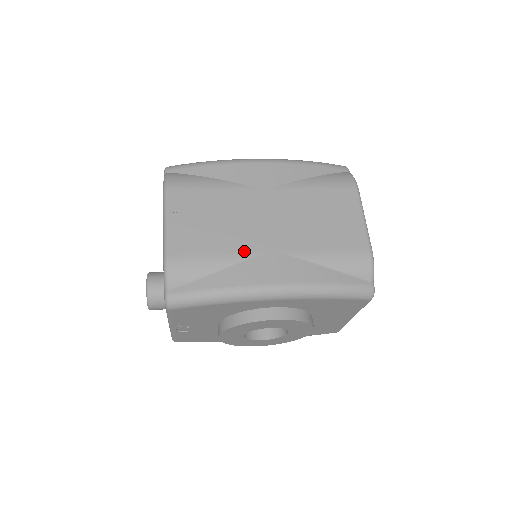
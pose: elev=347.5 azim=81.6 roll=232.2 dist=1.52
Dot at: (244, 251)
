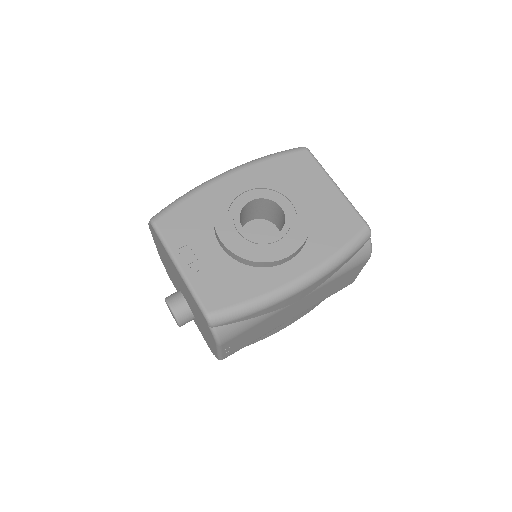
Dot at: (273, 329)
